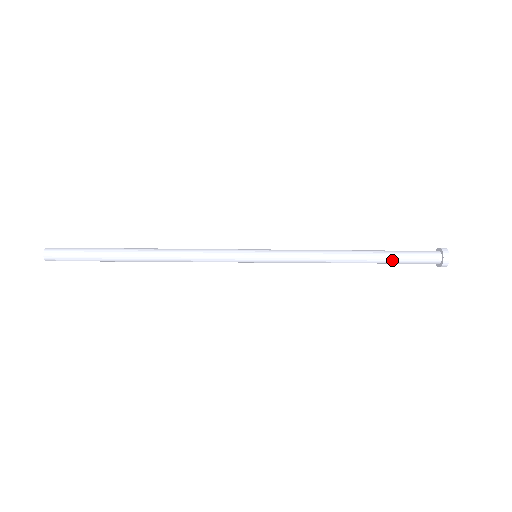
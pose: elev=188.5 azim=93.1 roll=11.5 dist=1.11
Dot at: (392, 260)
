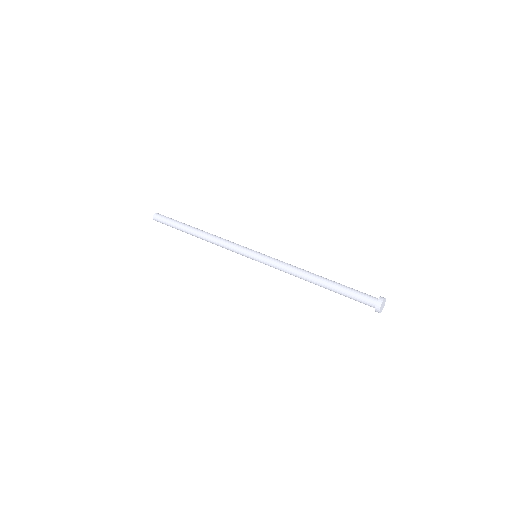
Dot at: (339, 291)
